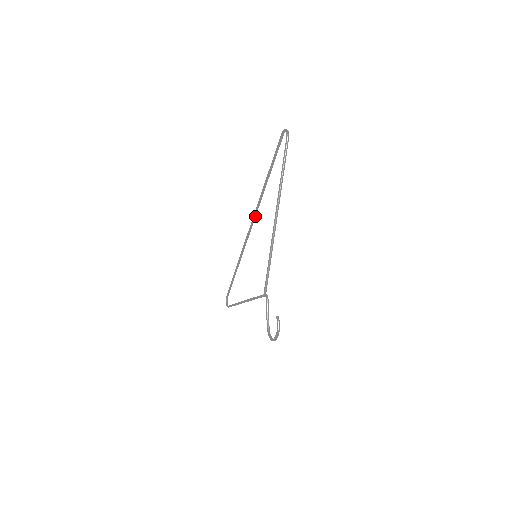
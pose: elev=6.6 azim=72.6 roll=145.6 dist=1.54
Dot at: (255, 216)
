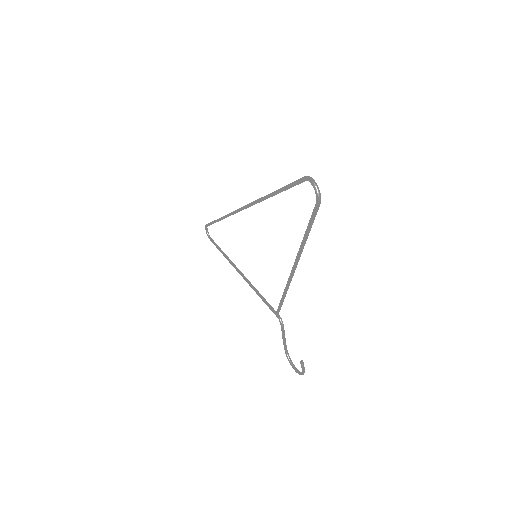
Dot at: (248, 207)
